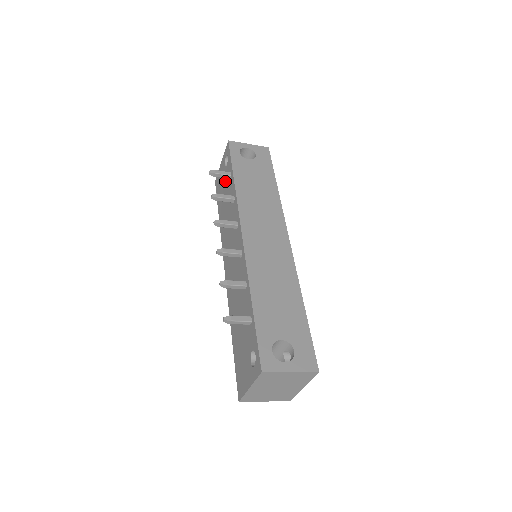
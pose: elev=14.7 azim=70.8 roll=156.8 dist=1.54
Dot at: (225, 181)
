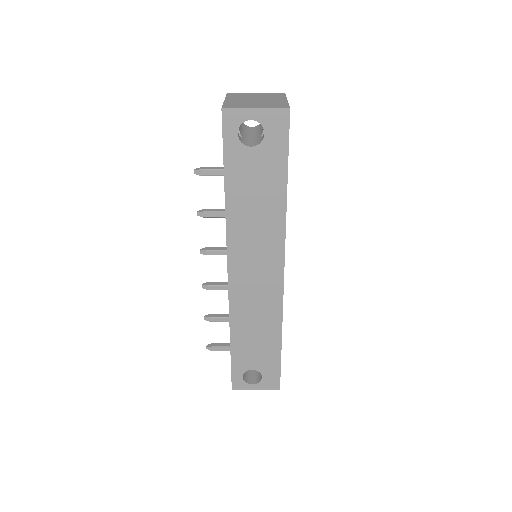
Dot at: occluded
